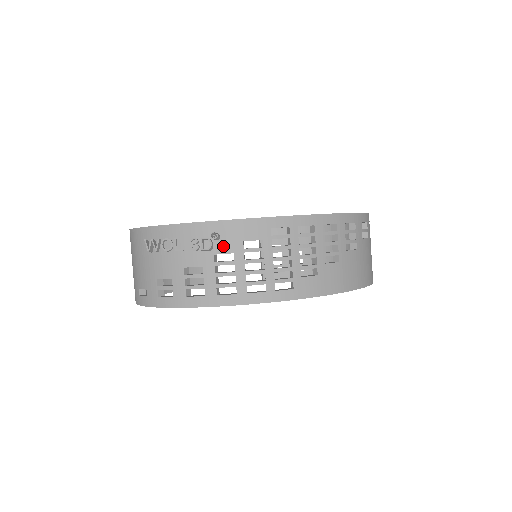
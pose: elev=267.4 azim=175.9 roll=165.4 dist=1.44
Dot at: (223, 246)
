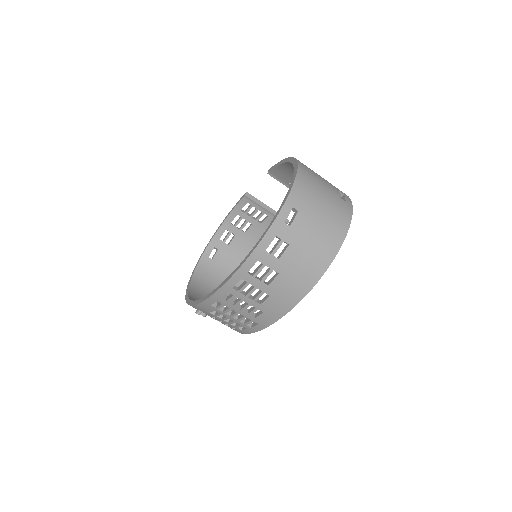
Dot at: (207, 314)
